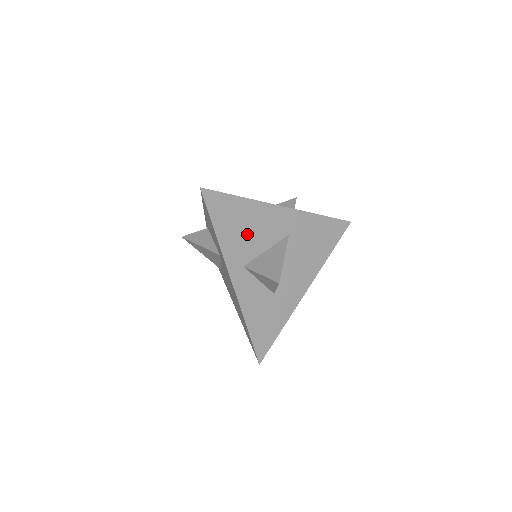
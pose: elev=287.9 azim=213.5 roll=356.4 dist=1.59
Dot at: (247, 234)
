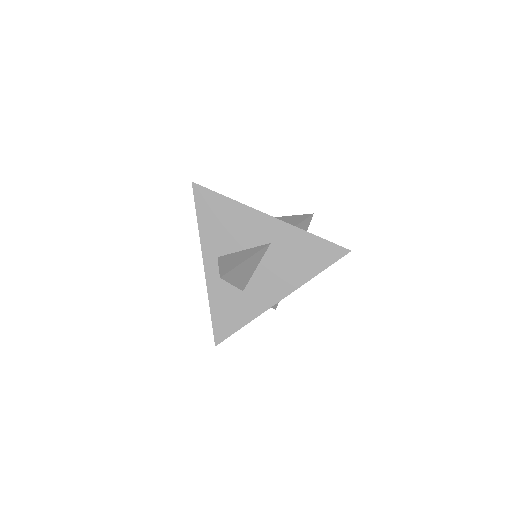
Dot at: (227, 231)
